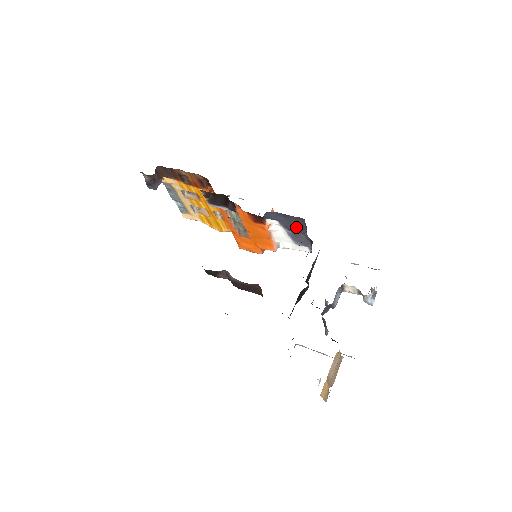
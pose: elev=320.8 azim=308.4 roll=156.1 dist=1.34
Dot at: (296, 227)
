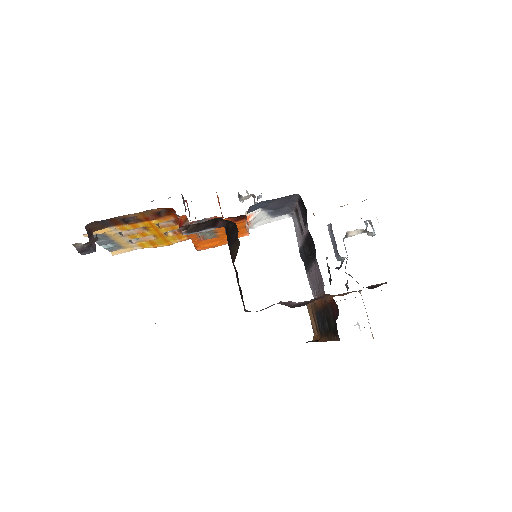
Dot at: (283, 204)
